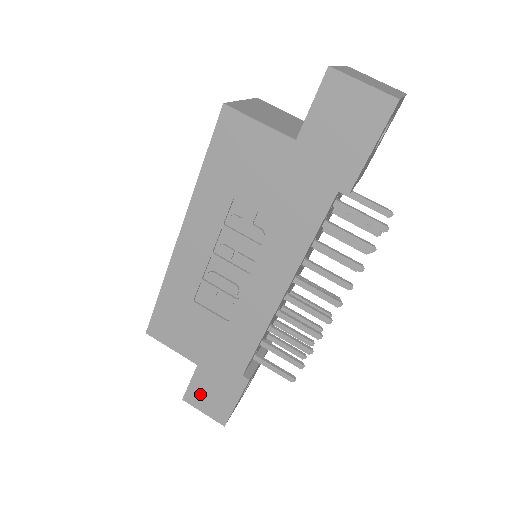
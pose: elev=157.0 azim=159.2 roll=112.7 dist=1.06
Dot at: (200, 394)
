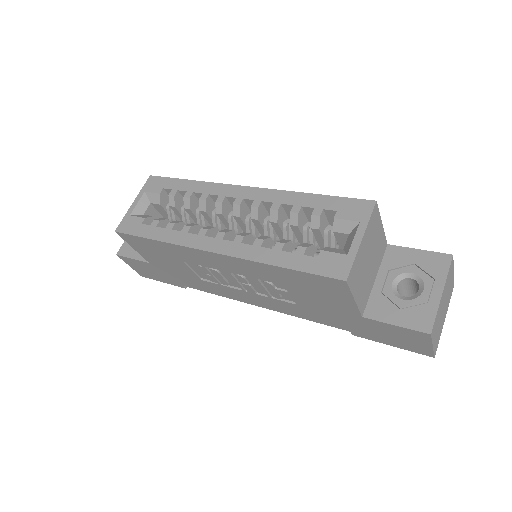
Dot at: (136, 264)
